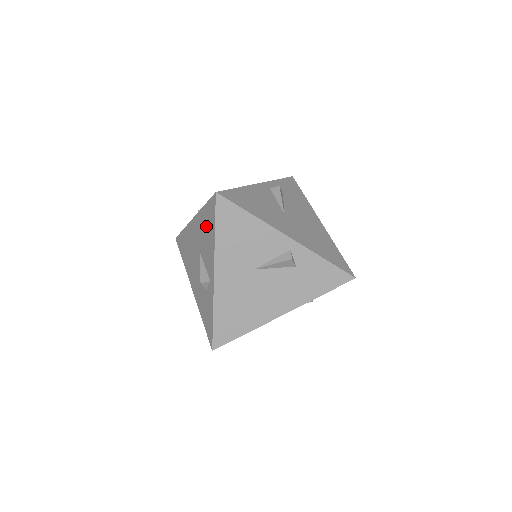
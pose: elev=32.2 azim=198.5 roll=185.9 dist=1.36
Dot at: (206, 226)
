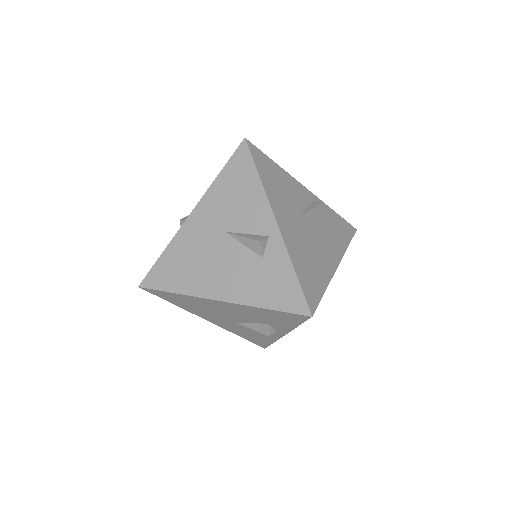
Dot at: occluded
